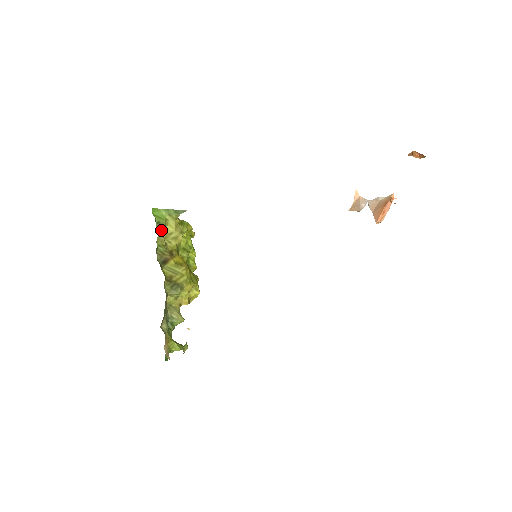
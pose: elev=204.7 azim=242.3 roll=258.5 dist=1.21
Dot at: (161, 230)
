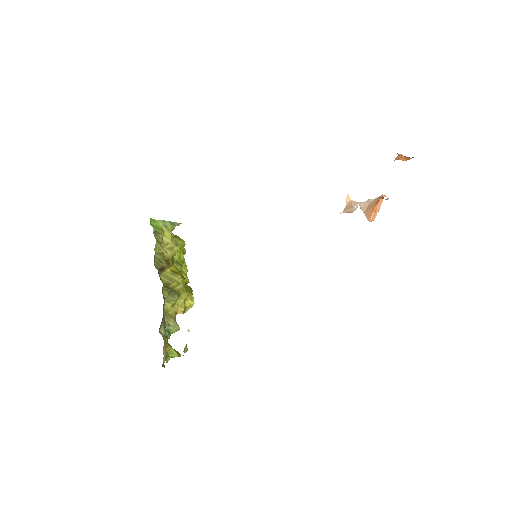
Dot at: (158, 239)
